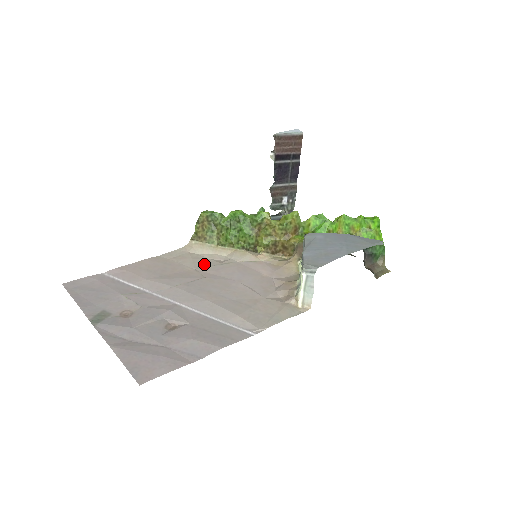
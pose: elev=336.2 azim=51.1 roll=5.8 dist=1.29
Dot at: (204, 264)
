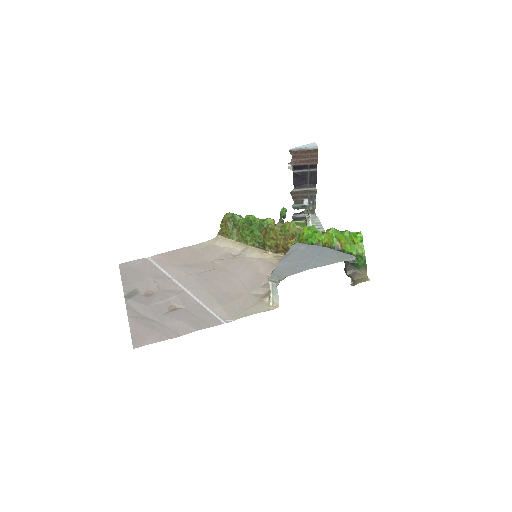
Dot at: (220, 257)
